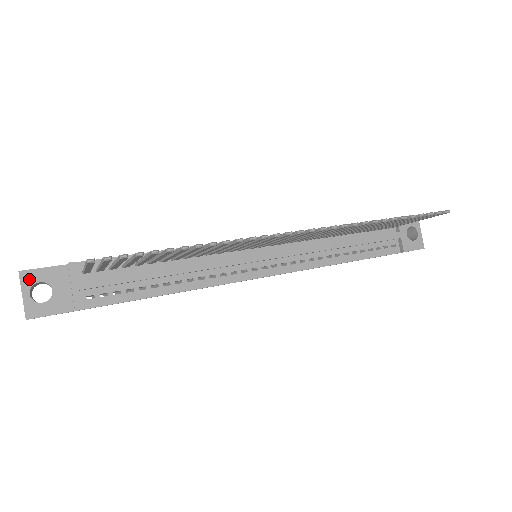
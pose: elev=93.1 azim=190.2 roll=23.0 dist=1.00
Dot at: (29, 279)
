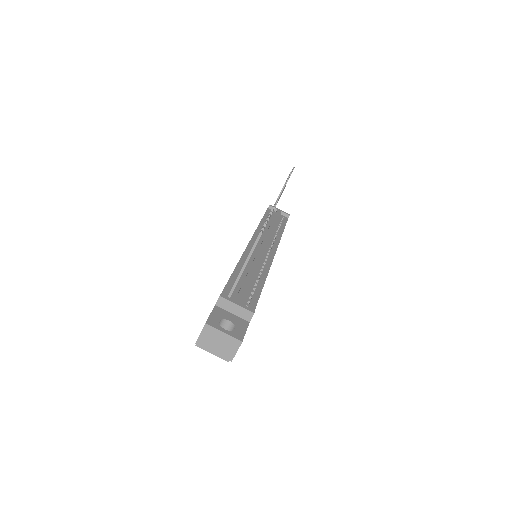
Dot at: (214, 323)
